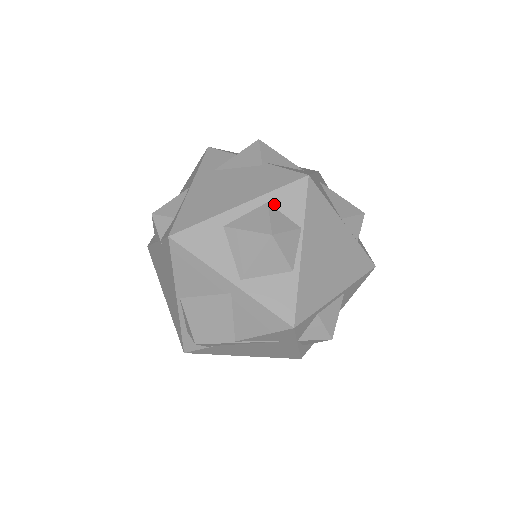
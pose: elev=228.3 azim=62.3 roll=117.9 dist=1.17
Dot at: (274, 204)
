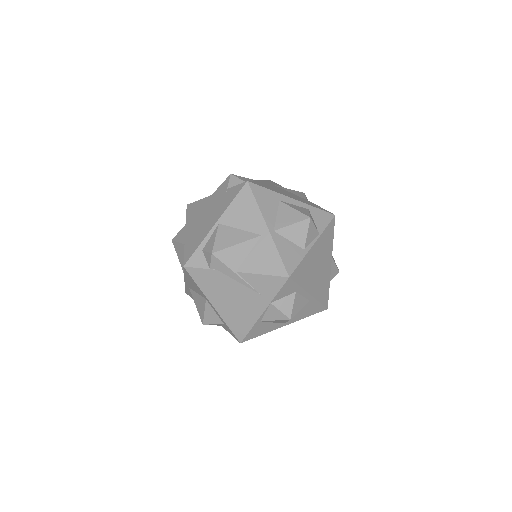
Dot at: (311, 213)
